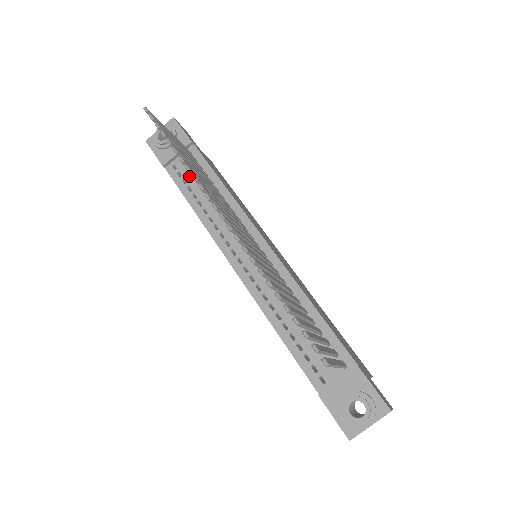
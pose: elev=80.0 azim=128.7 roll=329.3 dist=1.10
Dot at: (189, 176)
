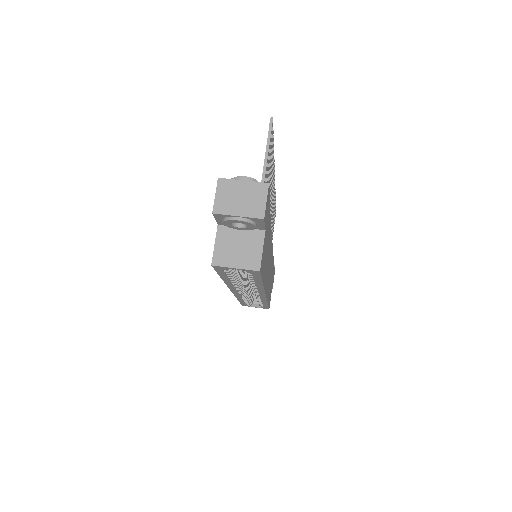
Dot at: occluded
